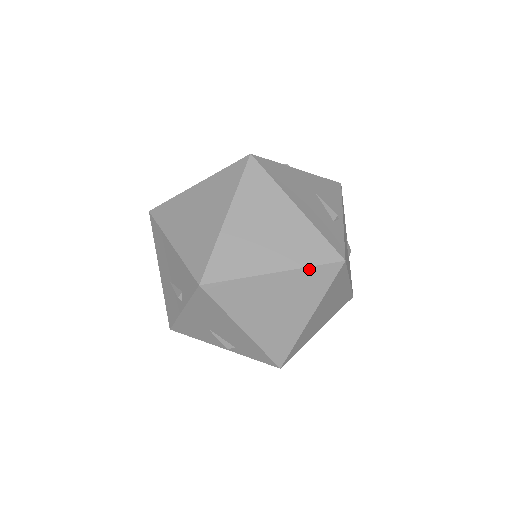
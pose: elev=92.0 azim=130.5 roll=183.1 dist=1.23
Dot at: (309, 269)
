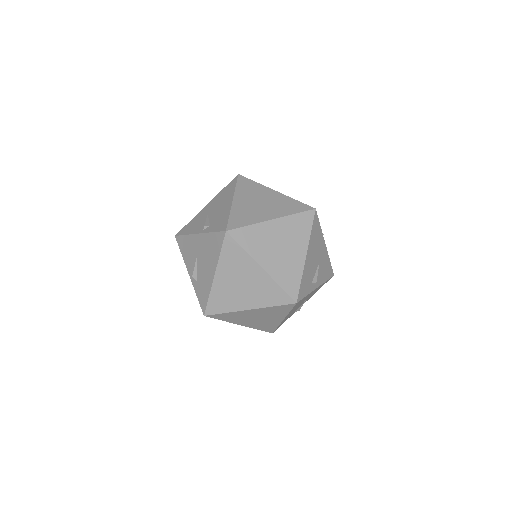
Dot at: (278, 286)
